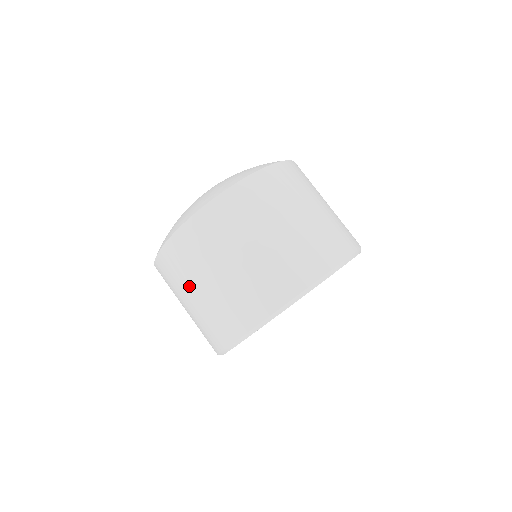
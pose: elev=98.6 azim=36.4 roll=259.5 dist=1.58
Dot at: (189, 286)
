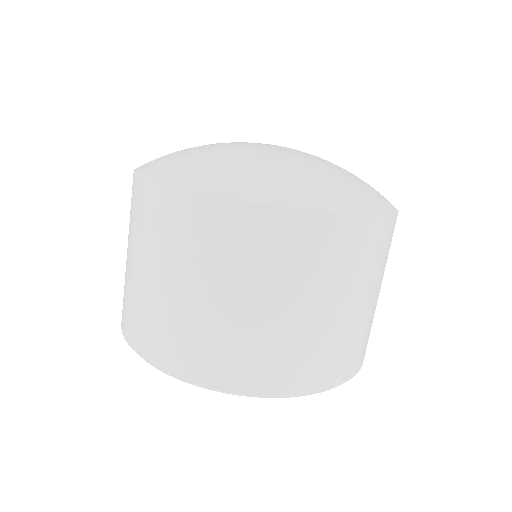
Dot at: (140, 251)
